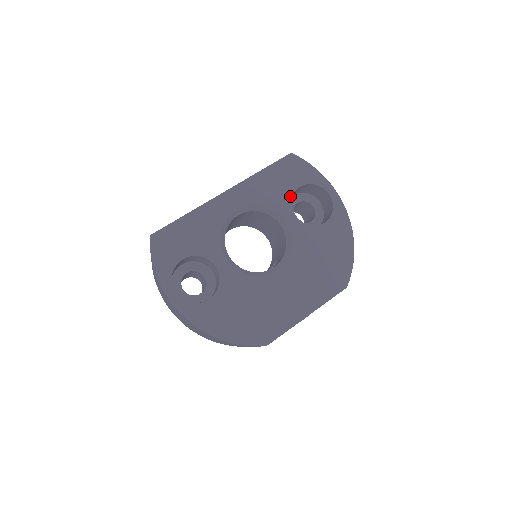
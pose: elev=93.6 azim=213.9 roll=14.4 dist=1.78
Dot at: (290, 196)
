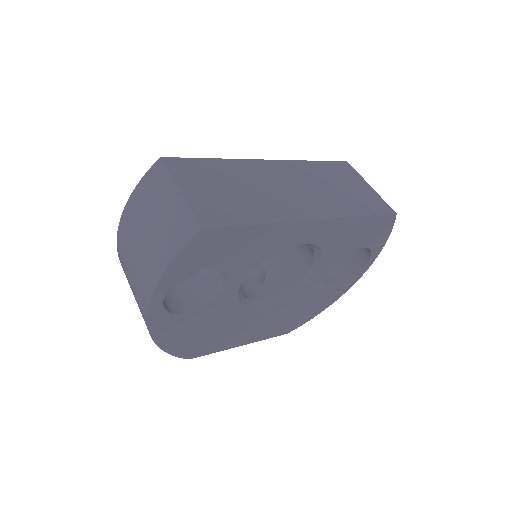
Dot at: (347, 252)
